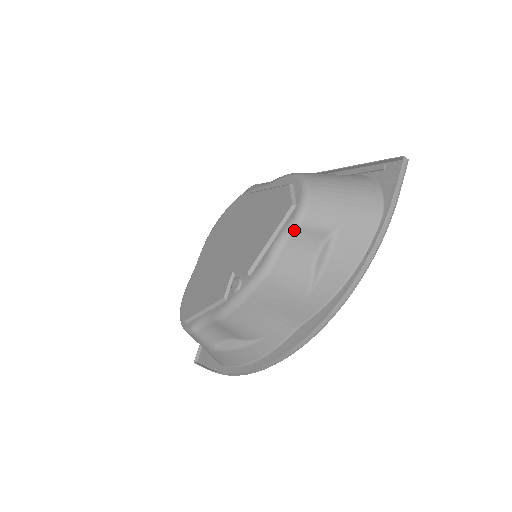
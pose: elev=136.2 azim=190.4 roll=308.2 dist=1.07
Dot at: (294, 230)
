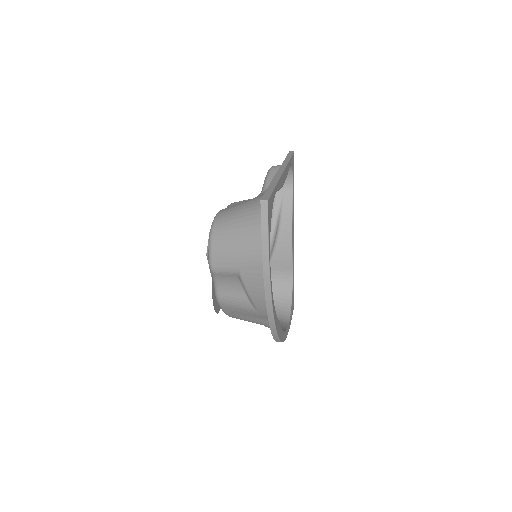
Dot at: (214, 275)
